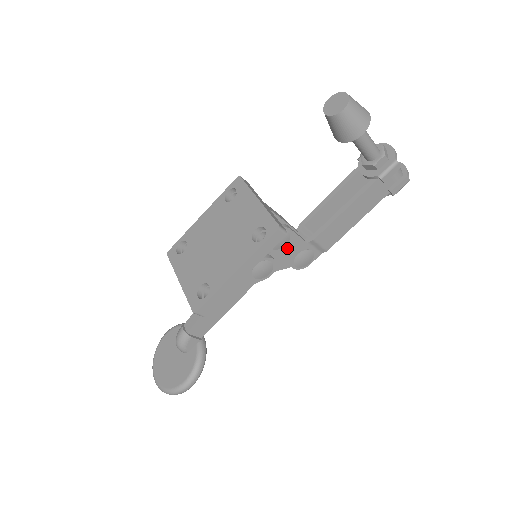
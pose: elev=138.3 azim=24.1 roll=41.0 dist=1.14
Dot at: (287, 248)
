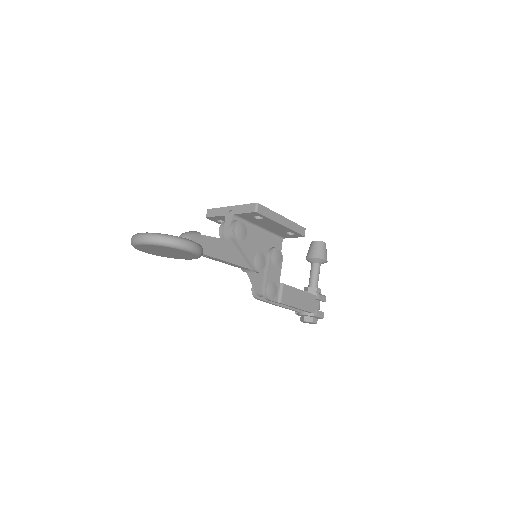
Dot at: (274, 269)
